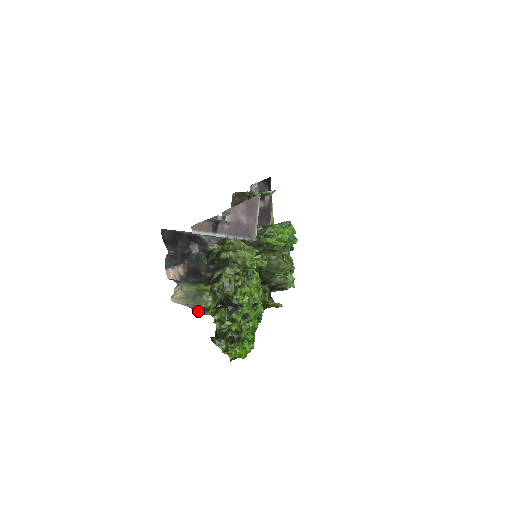
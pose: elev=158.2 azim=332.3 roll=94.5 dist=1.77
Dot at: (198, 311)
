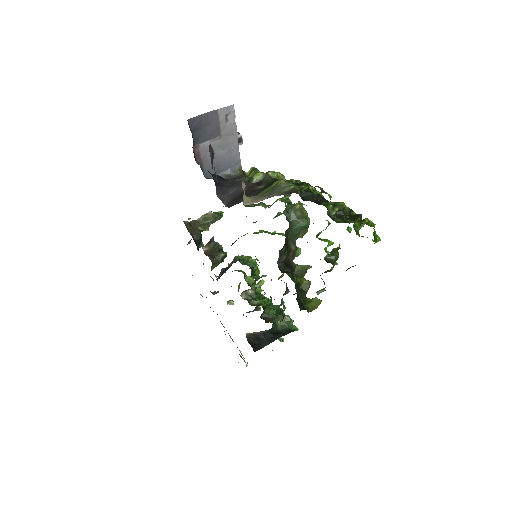
Dot at: occluded
